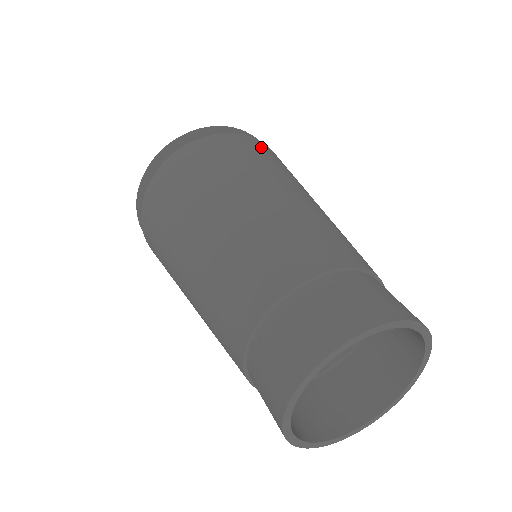
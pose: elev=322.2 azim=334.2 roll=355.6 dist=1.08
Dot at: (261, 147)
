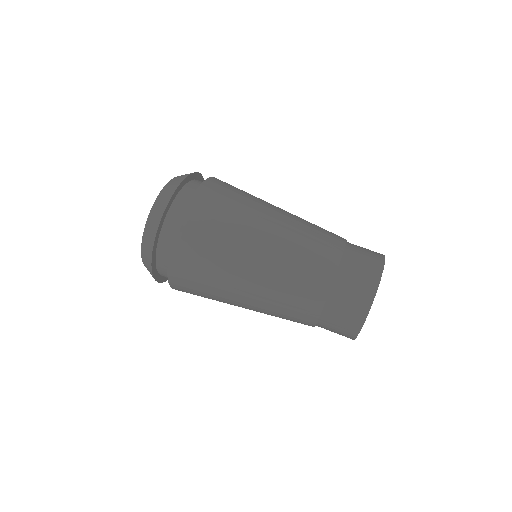
Dot at: occluded
